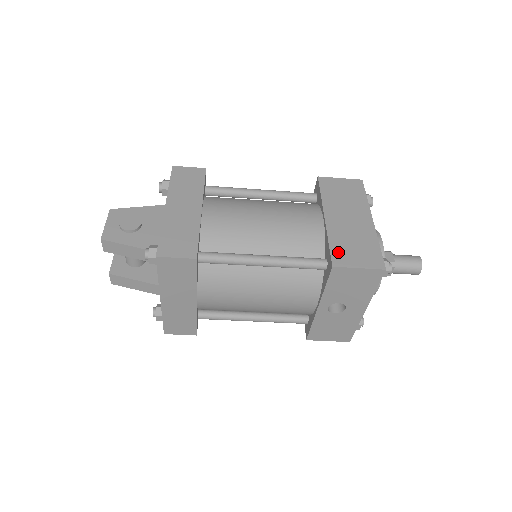
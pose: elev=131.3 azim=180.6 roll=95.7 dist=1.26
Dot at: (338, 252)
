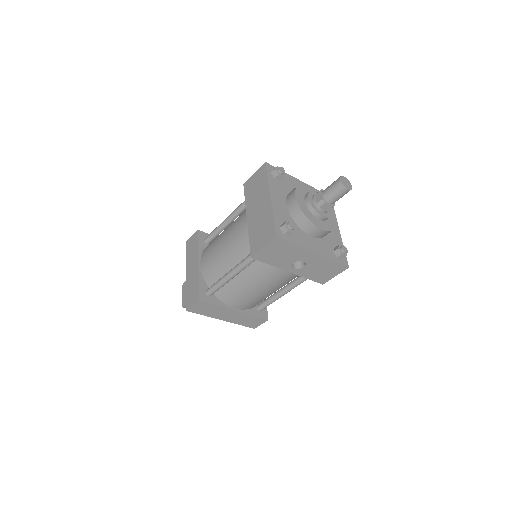
Dot at: (253, 243)
